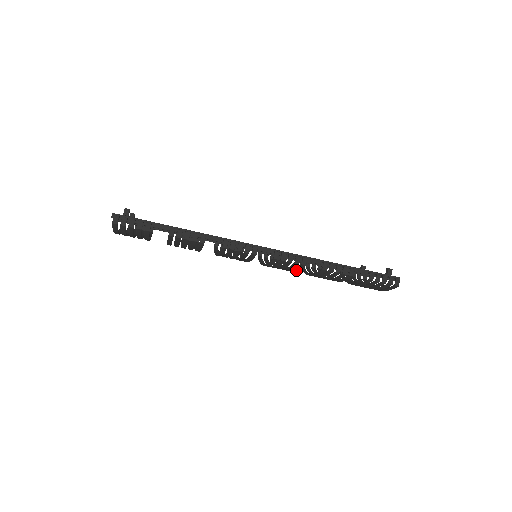
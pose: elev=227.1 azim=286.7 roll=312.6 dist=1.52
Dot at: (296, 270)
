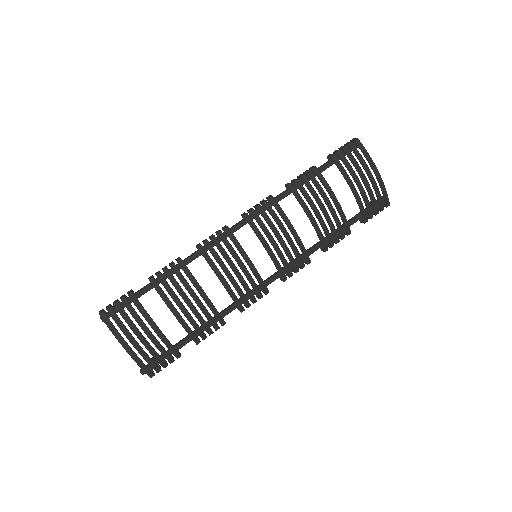
Dot at: (281, 215)
